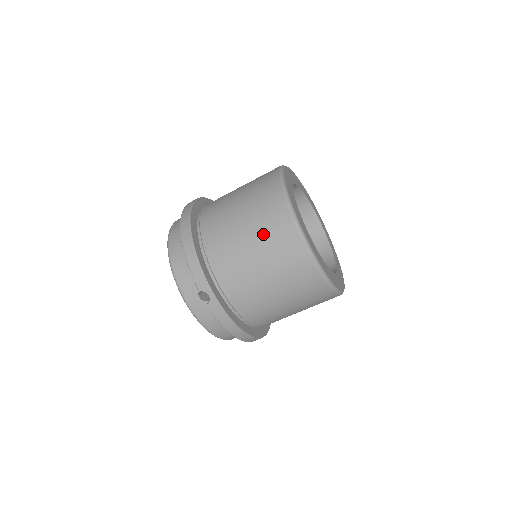
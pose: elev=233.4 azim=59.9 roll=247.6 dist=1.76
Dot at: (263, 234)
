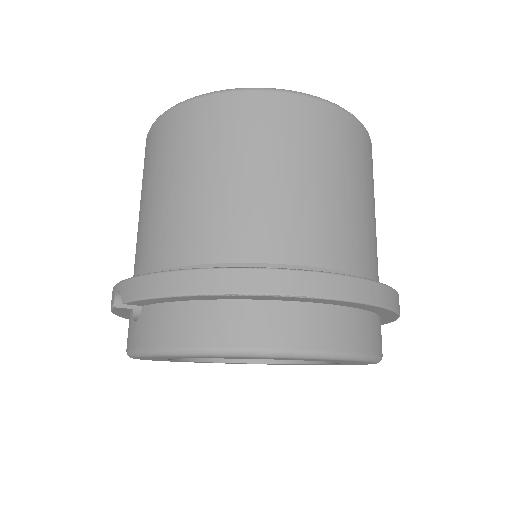
Dot at: occluded
